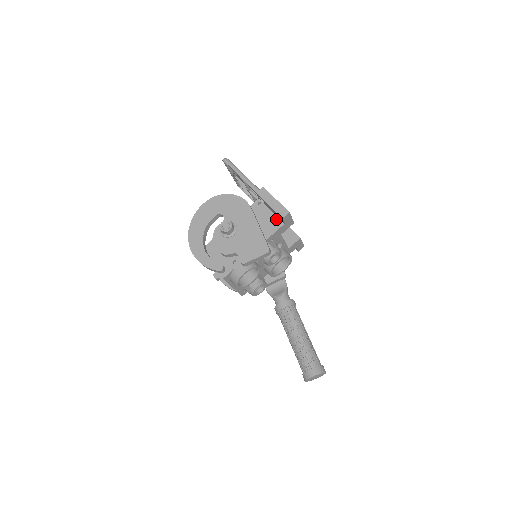
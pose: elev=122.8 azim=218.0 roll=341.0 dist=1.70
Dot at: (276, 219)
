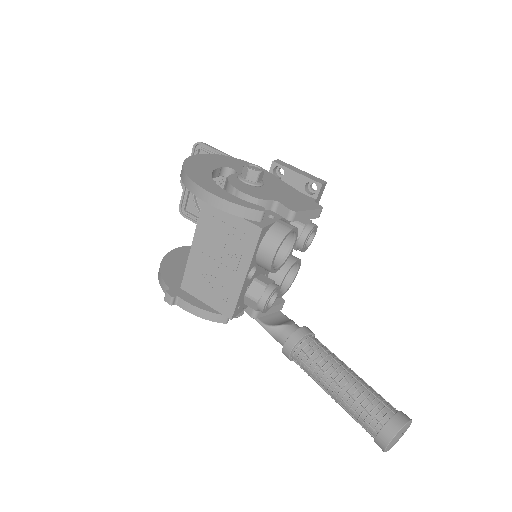
Dot at: occluded
